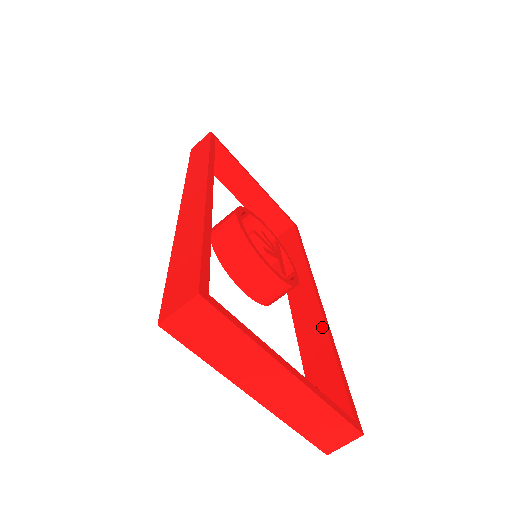
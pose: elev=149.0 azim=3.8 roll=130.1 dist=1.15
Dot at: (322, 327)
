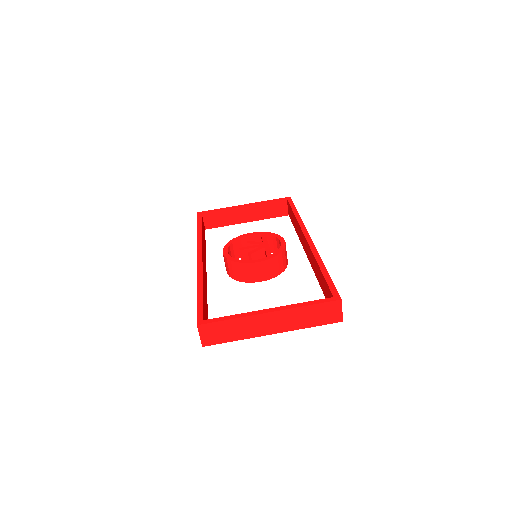
Dot at: (313, 256)
